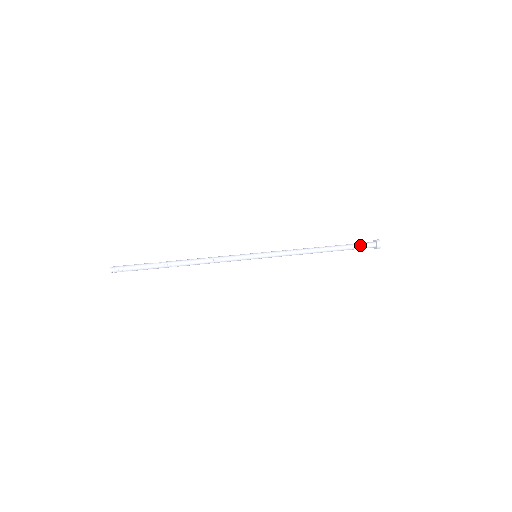
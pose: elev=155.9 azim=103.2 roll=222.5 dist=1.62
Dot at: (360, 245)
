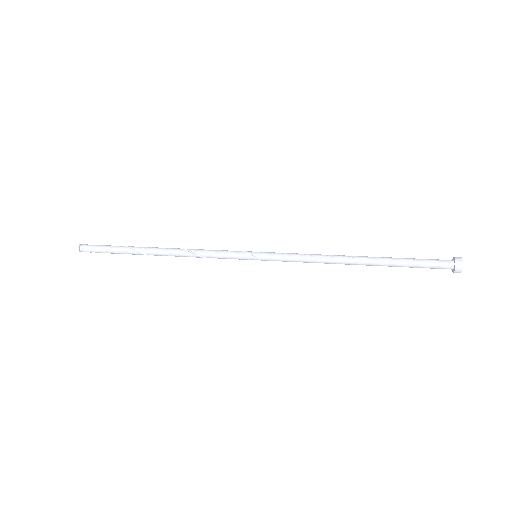
Dot at: (424, 263)
